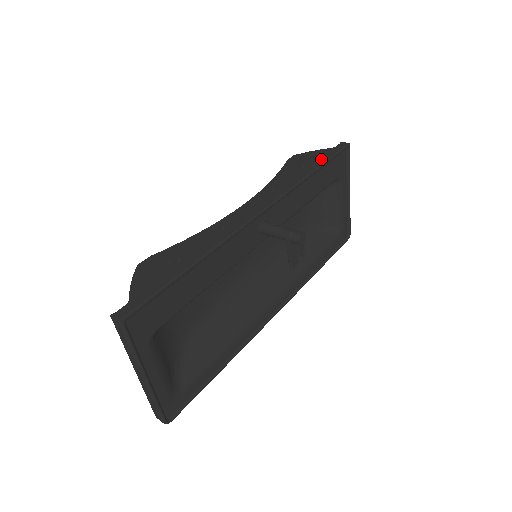
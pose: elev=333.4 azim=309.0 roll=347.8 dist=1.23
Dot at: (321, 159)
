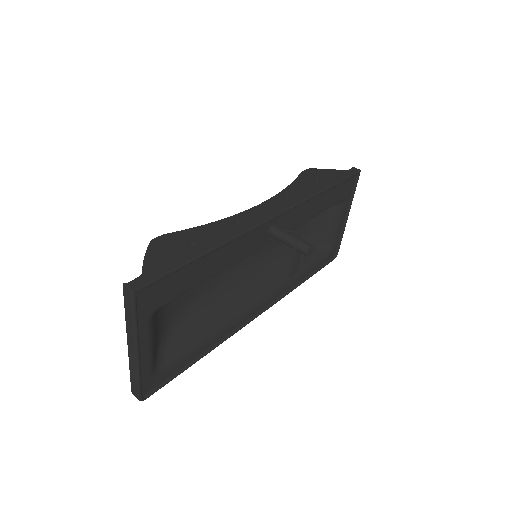
Dot at: (334, 179)
